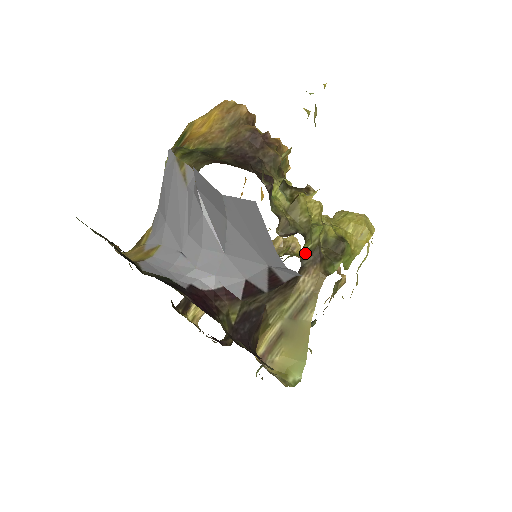
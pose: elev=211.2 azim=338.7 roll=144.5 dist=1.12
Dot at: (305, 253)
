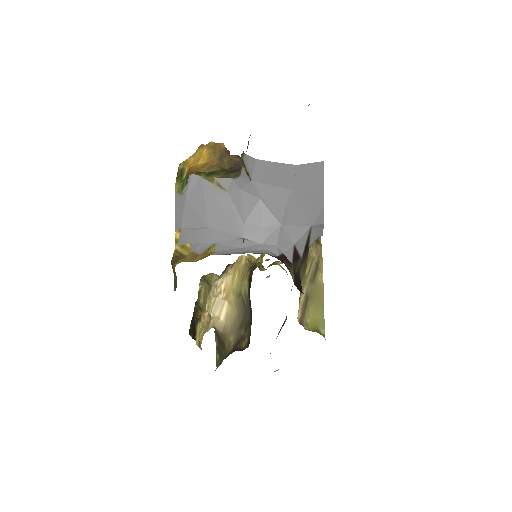
Dot at: occluded
